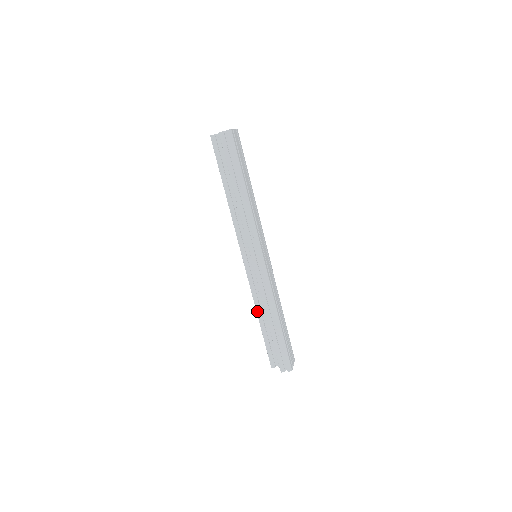
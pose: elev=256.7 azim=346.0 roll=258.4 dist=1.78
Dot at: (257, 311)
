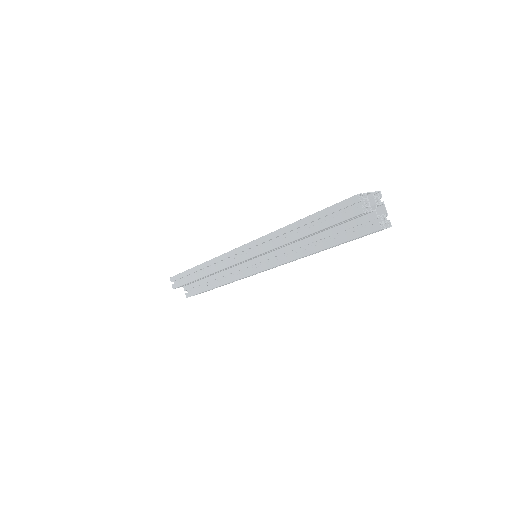
Dot at: (208, 275)
